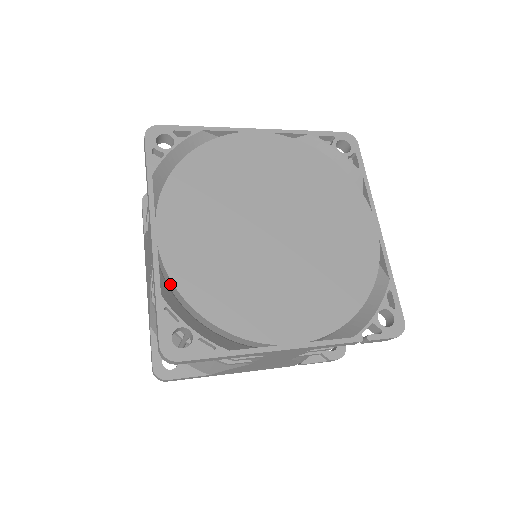
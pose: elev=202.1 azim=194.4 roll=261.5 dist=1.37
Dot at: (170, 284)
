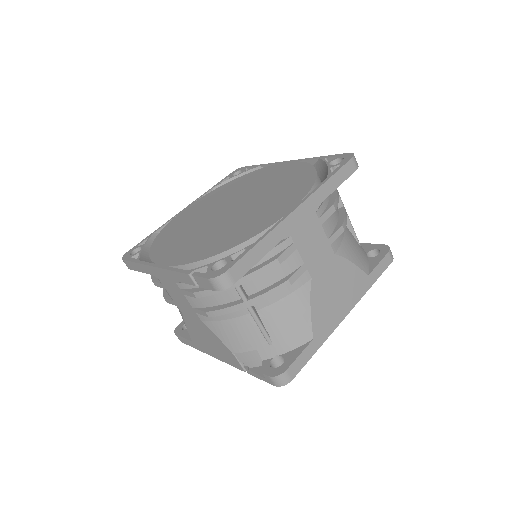
Dot at: occluded
